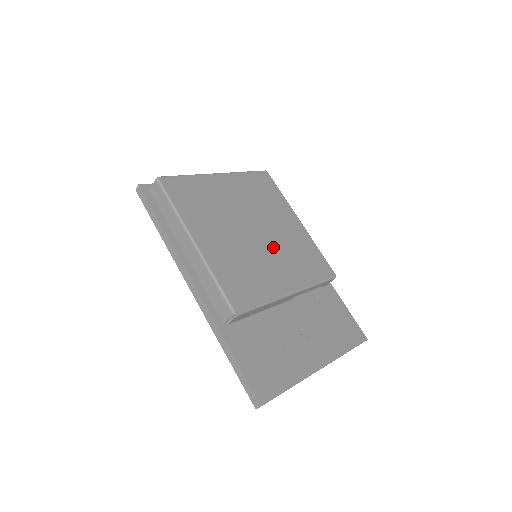
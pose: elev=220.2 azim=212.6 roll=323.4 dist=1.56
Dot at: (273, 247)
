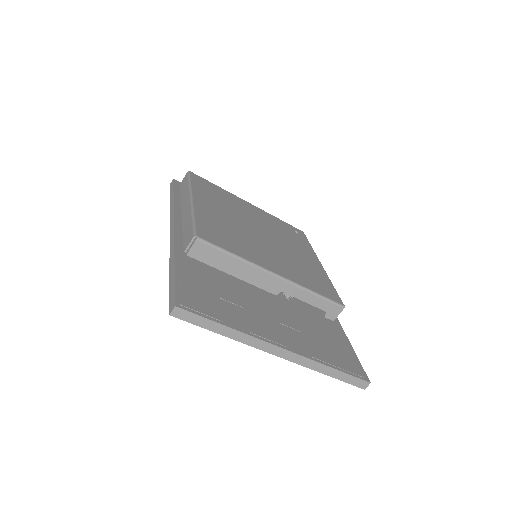
Dot at: (275, 249)
